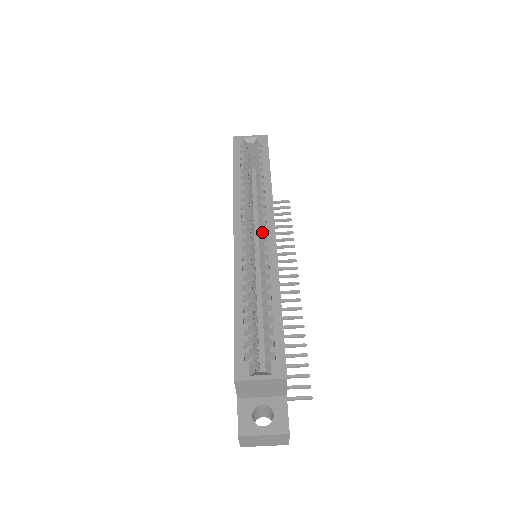
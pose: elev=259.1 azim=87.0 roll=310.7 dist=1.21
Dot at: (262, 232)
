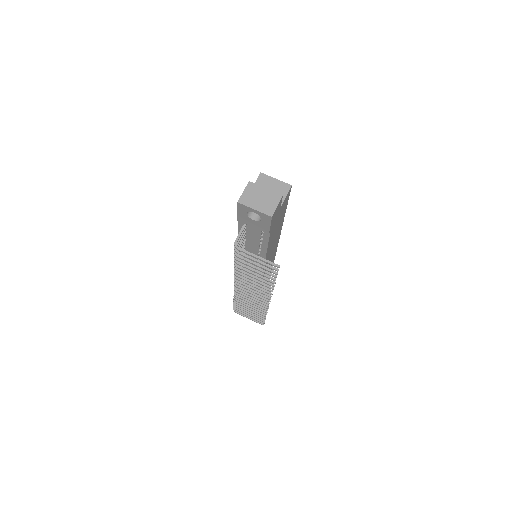
Dot at: occluded
